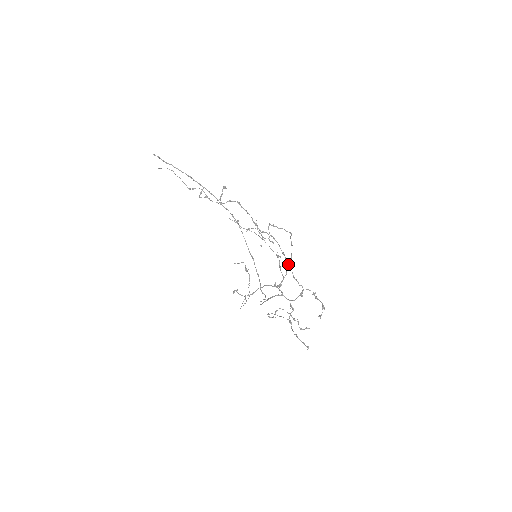
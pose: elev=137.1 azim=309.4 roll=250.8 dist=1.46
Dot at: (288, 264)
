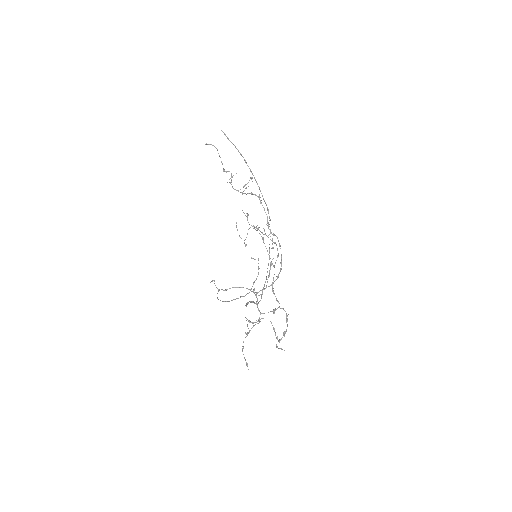
Dot at: occluded
